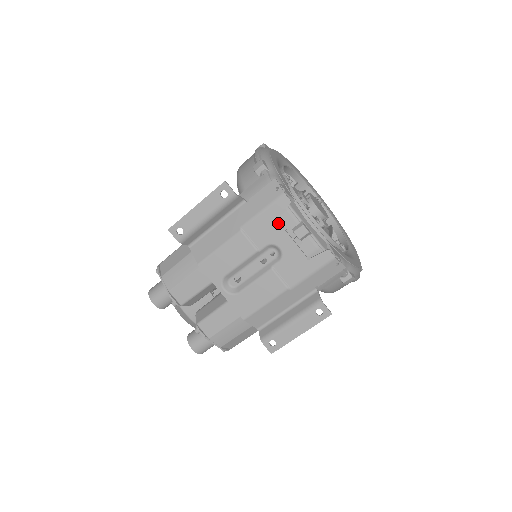
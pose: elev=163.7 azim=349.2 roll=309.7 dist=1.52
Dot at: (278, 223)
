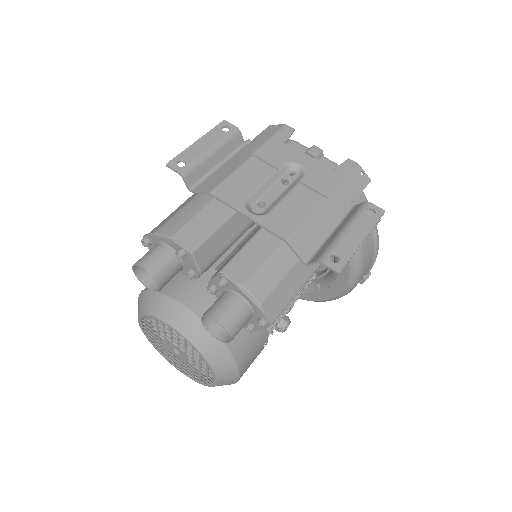
Dot at: (289, 146)
